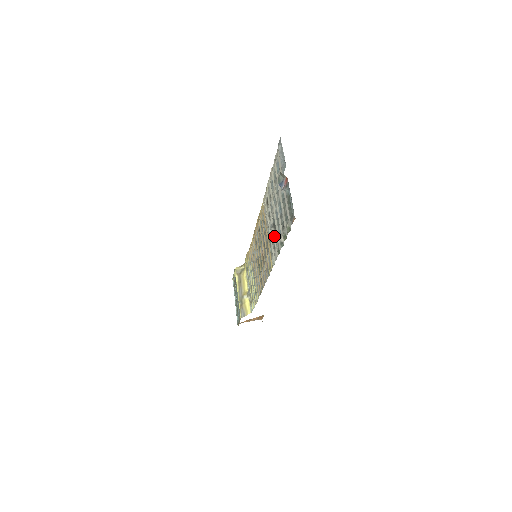
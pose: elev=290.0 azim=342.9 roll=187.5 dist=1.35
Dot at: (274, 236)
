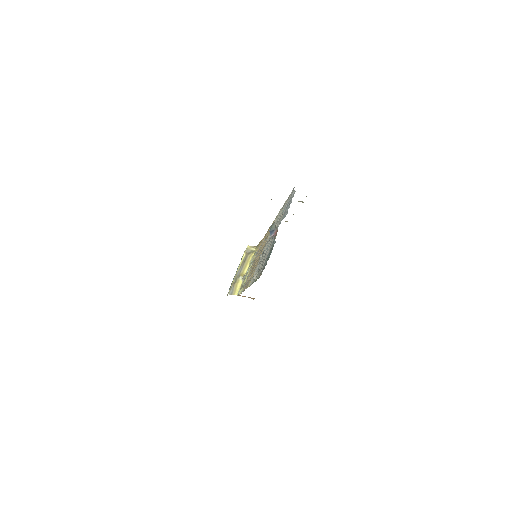
Dot at: (259, 263)
